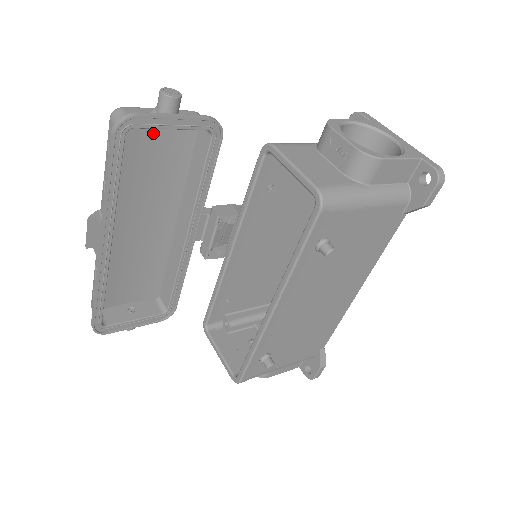
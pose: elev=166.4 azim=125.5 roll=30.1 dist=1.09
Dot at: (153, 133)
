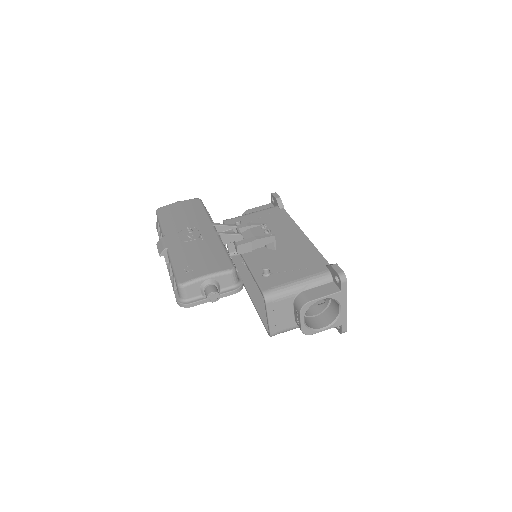
Dot at: occluded
